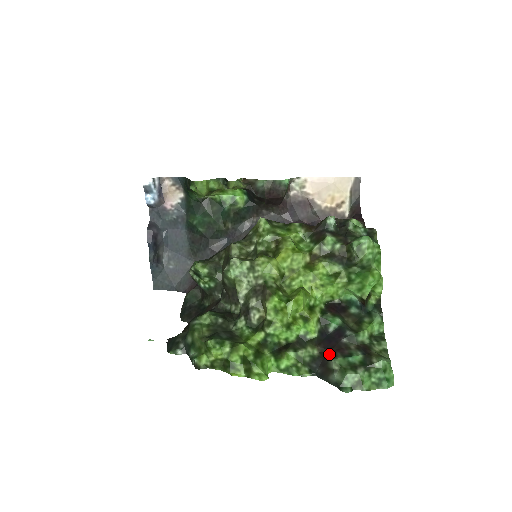
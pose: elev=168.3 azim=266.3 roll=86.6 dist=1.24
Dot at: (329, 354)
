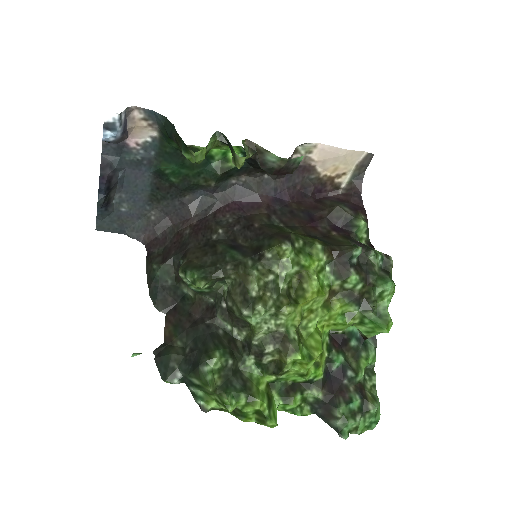
Dot at: (333, 399)
